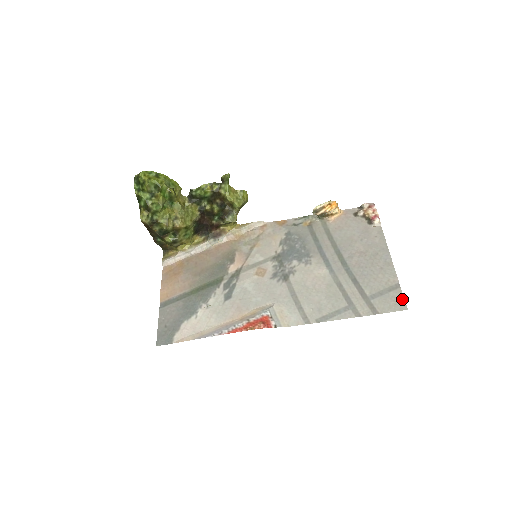
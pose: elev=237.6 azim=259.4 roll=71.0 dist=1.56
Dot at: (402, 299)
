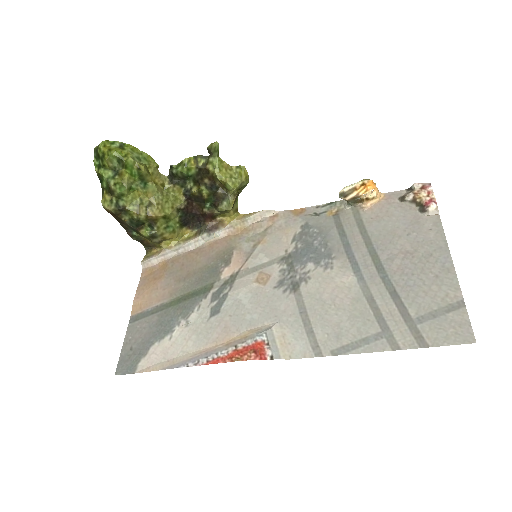
Dot at: (467, 325)
